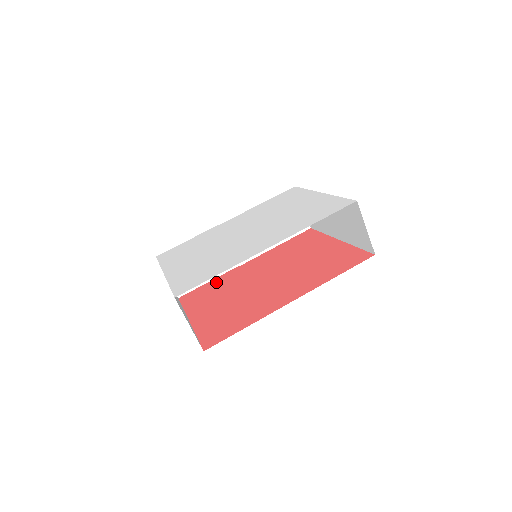
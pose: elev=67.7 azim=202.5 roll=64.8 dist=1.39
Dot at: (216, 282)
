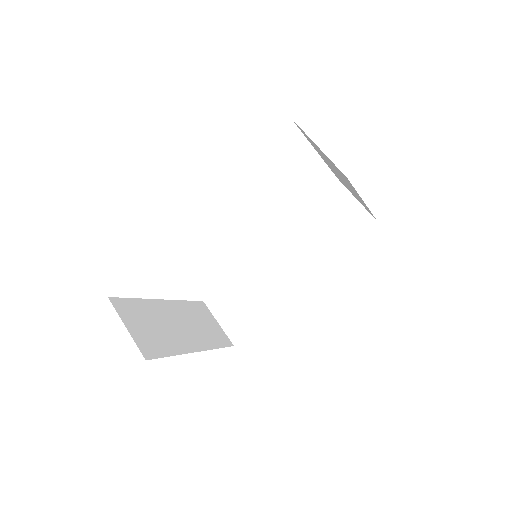
Dot at: occluded
